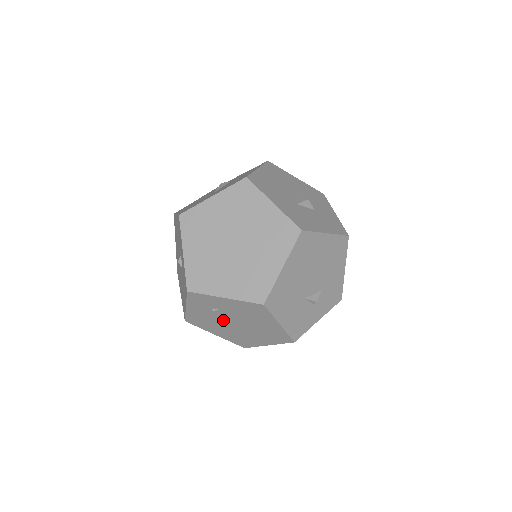
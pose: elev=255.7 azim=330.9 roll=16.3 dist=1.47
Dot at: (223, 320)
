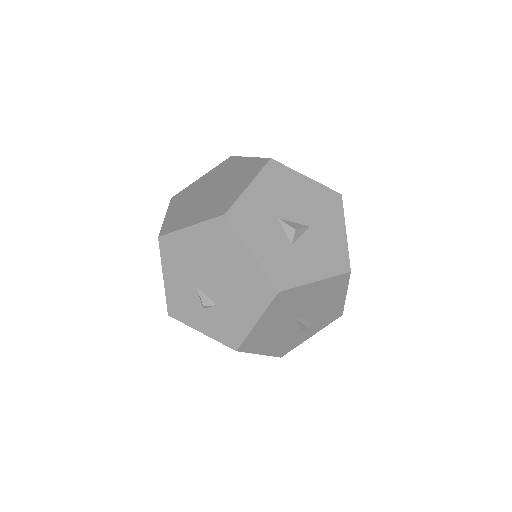
Dot at: occluded
